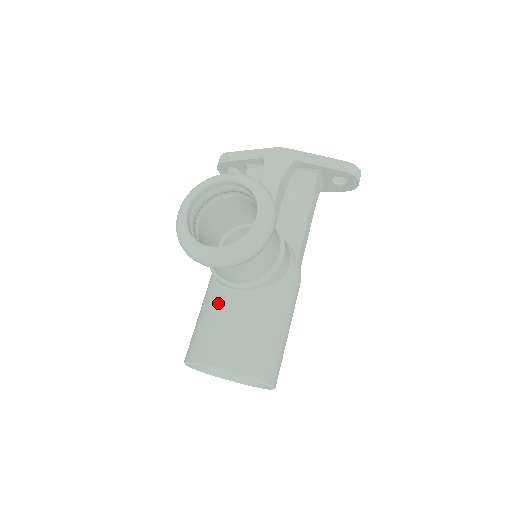
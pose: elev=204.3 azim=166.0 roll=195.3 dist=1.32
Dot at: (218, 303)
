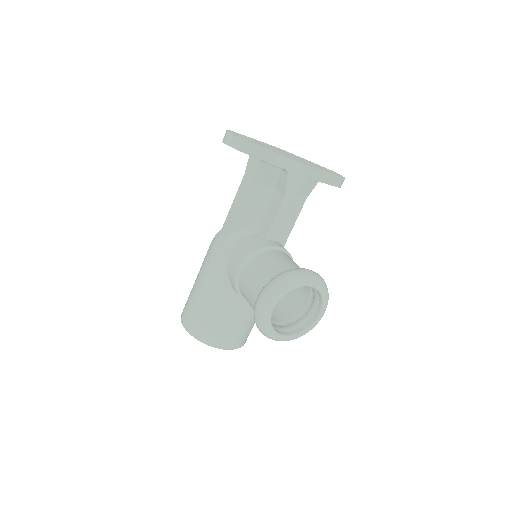
Dot at: (234, 308)
